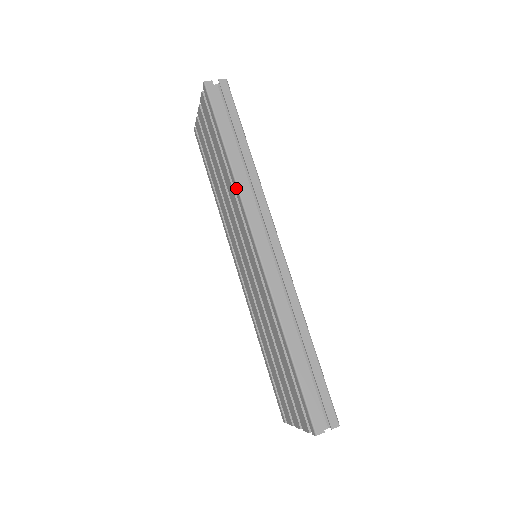
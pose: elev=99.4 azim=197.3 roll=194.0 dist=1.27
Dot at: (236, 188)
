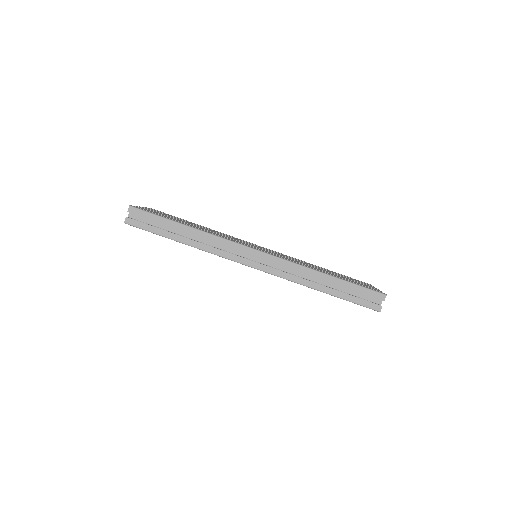
Dot at: occluded
